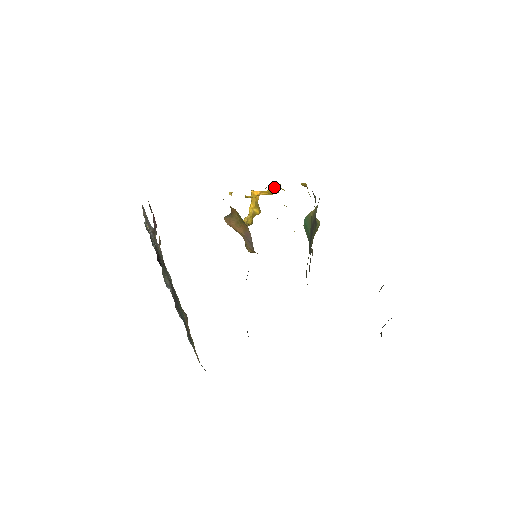
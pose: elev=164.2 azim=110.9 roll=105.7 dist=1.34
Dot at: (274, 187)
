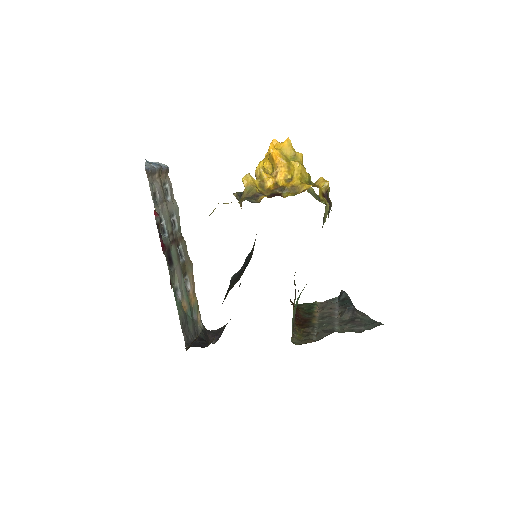
Dot at: (295, 169)
